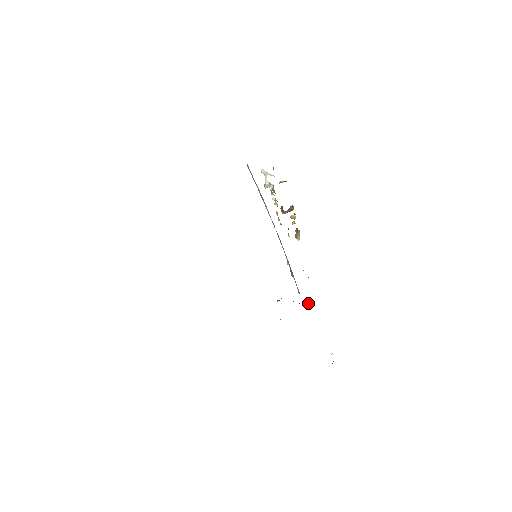
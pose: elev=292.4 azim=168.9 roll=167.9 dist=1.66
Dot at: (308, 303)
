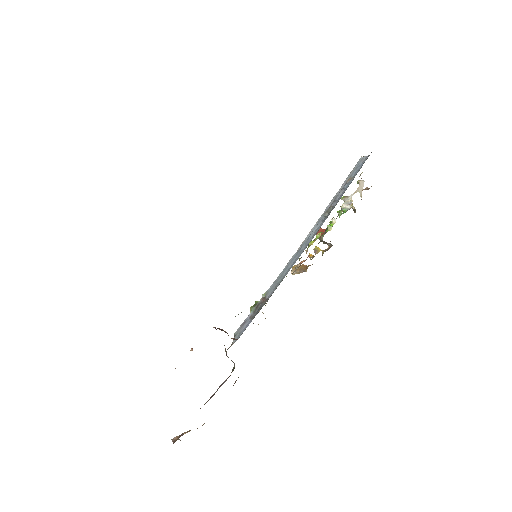
Dot at: occluded
